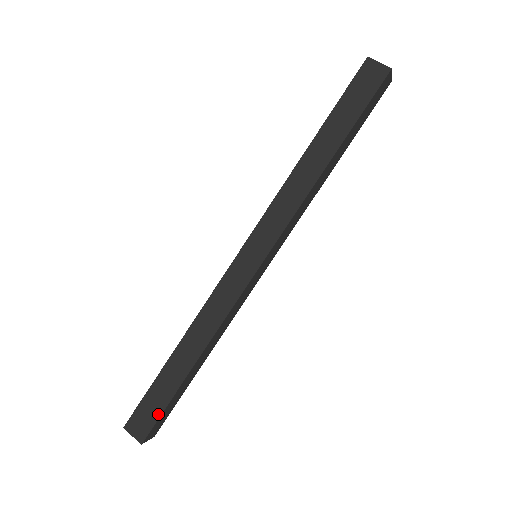
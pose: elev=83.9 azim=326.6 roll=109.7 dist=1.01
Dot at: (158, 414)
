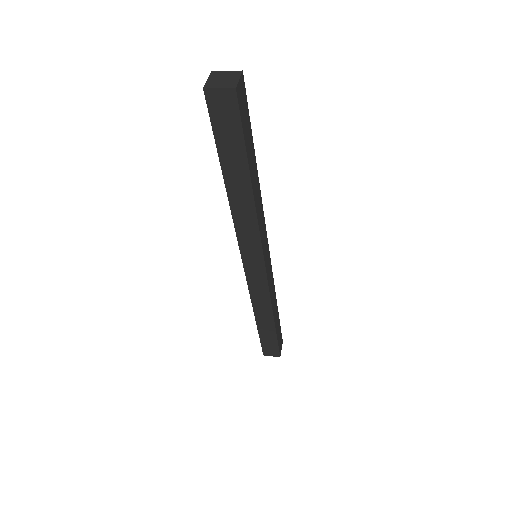
Dot at: (276, 346)
